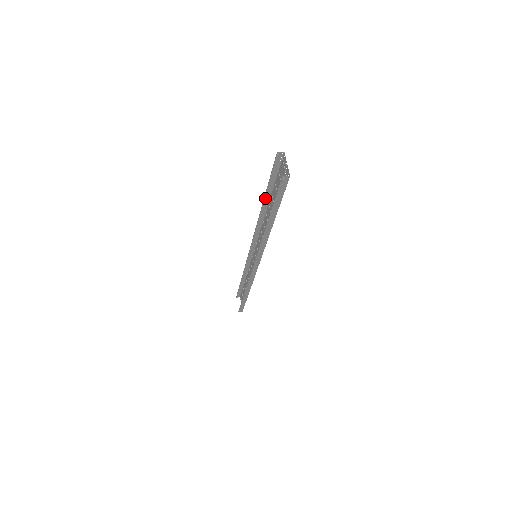
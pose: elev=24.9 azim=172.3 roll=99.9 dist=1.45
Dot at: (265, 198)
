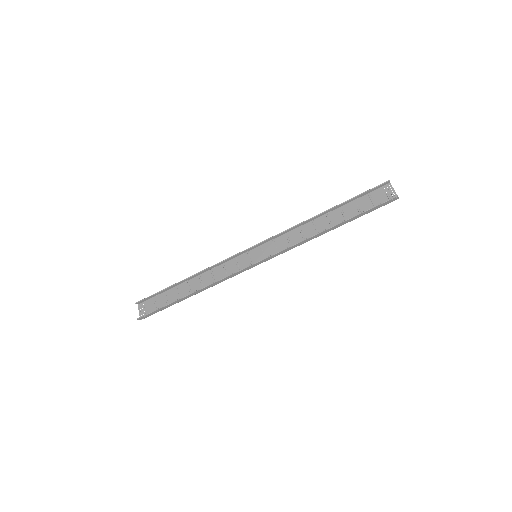
Dot at: (332, 208)
